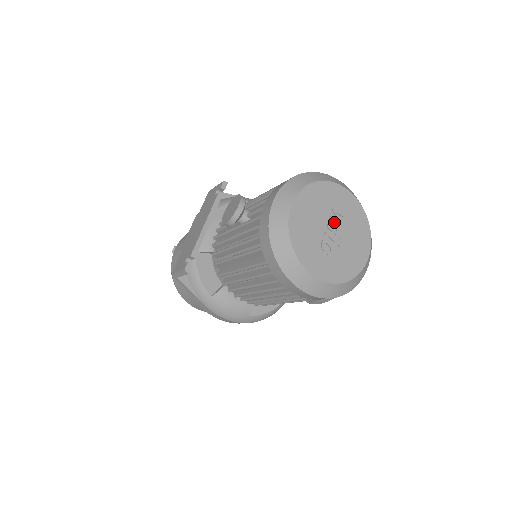
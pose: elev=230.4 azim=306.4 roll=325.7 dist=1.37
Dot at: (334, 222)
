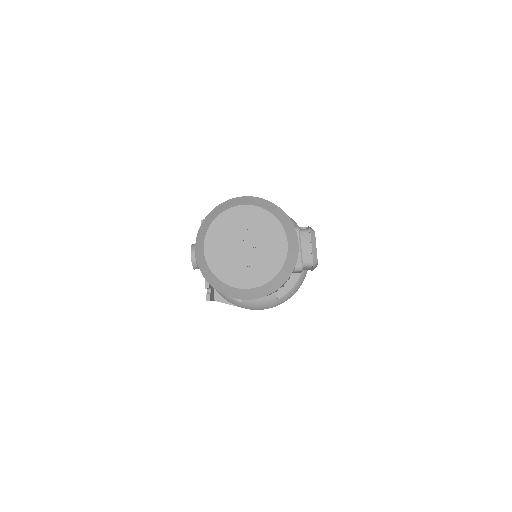
Dot at: (243, 239)
